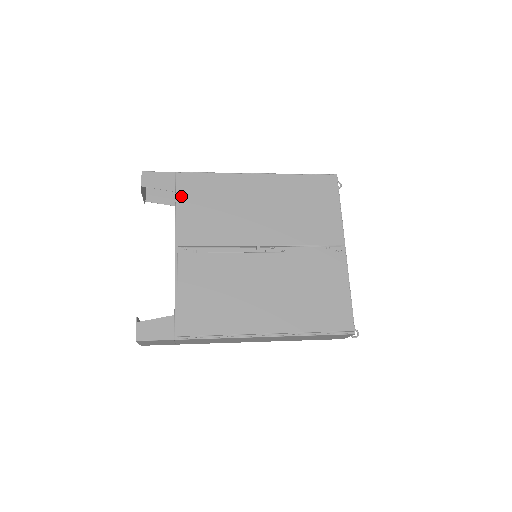
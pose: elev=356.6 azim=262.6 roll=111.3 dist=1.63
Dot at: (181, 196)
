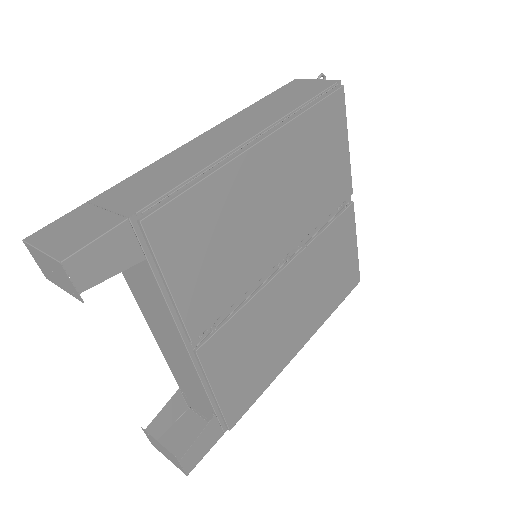
Dot at: (165, 264)
